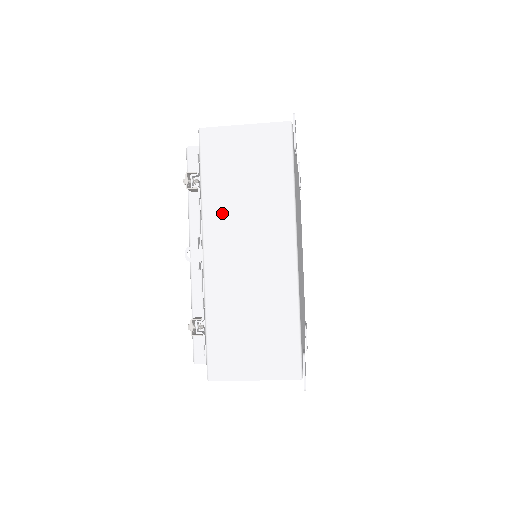
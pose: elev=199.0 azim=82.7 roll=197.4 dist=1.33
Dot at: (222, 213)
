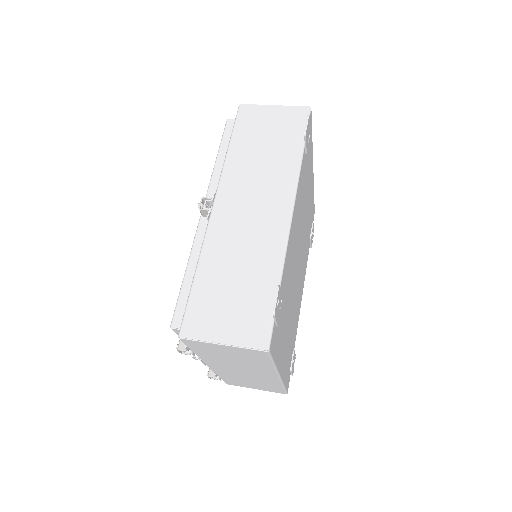
Dot at: (216, 361)
